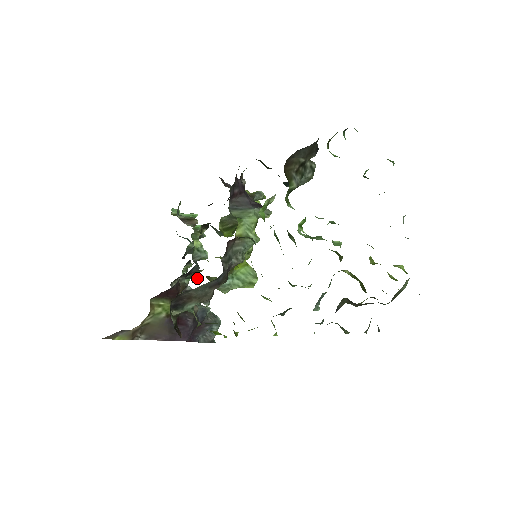
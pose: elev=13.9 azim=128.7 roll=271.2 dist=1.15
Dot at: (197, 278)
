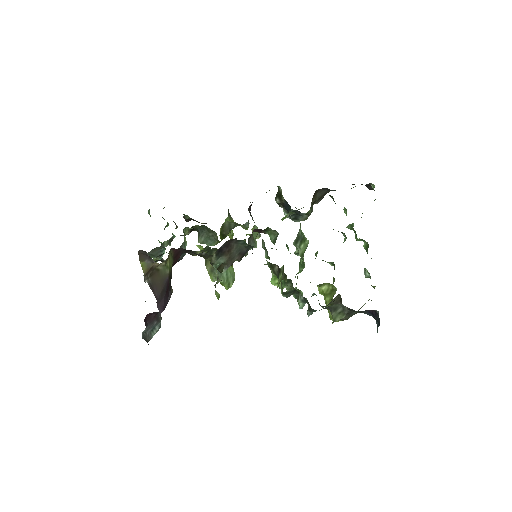
Dot at: occluded
